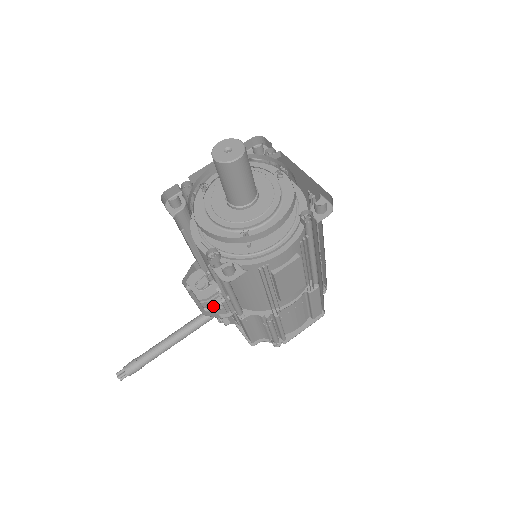
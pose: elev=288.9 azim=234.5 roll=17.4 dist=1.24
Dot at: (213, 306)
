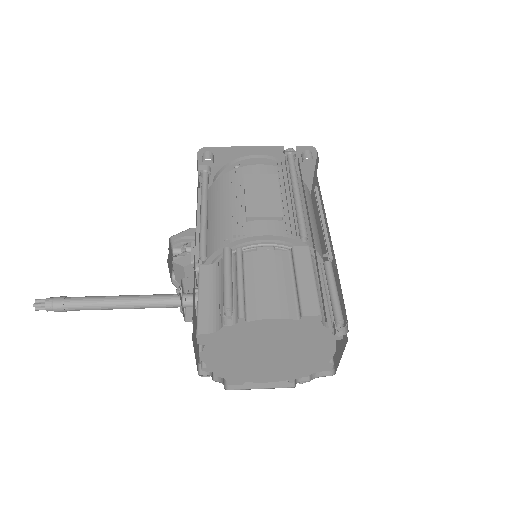
Dot at: (182, 253)
